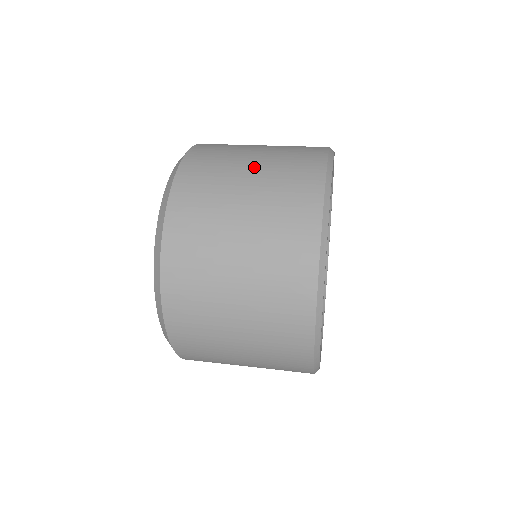
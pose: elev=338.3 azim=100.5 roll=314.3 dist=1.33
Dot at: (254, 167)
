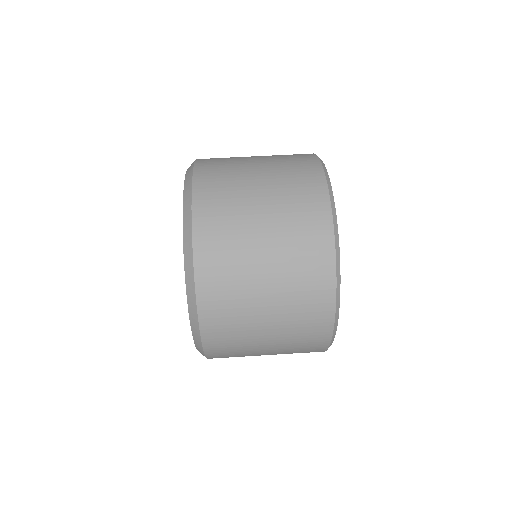
Dot at: (265, 218)
